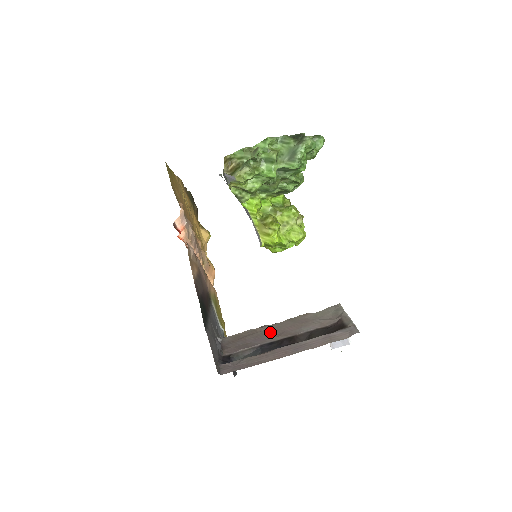
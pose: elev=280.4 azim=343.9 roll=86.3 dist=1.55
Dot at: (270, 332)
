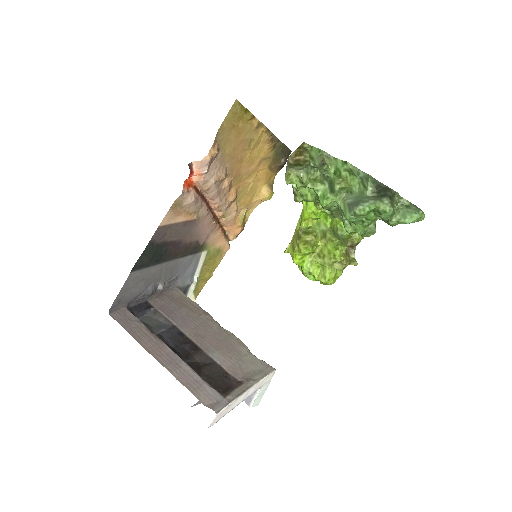
Dot at: (200, 325)
